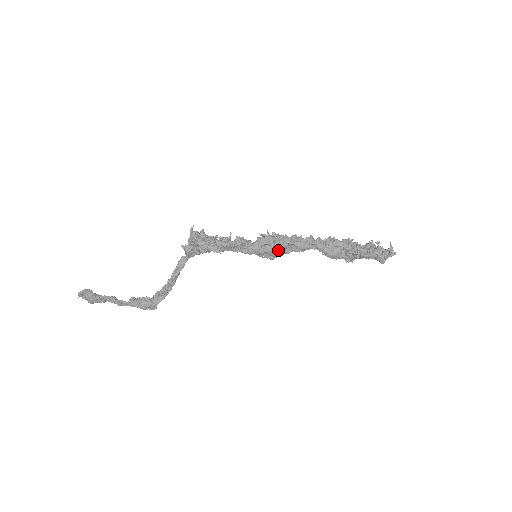
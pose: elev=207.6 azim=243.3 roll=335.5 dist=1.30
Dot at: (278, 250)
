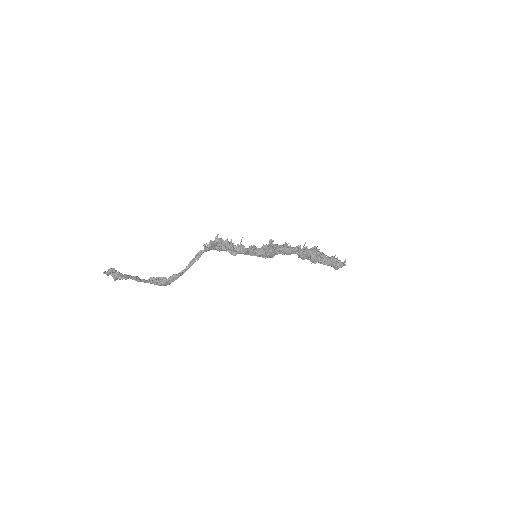
Dot at: (273, 255)
